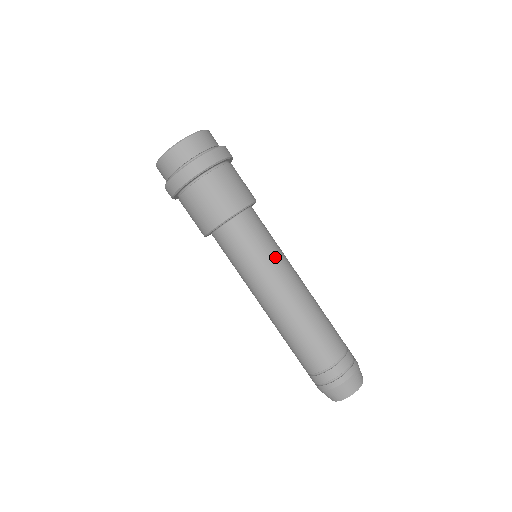
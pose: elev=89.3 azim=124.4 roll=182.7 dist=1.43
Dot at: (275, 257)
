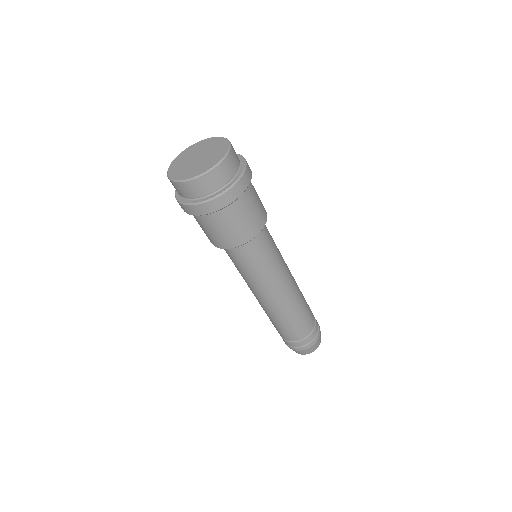
Dot at: (281, 256)
